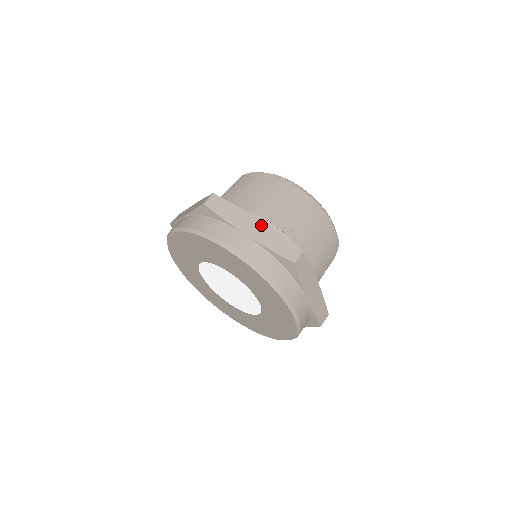
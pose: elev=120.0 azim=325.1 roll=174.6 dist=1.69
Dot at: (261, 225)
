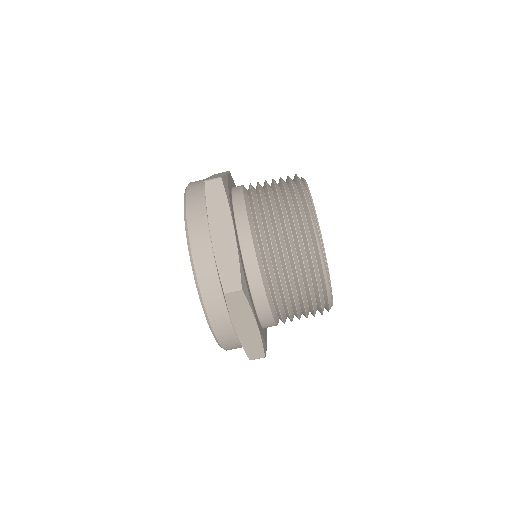
Dot at: (231, 237)
